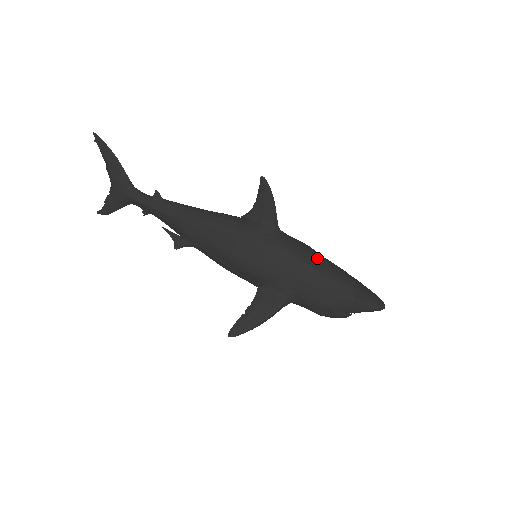
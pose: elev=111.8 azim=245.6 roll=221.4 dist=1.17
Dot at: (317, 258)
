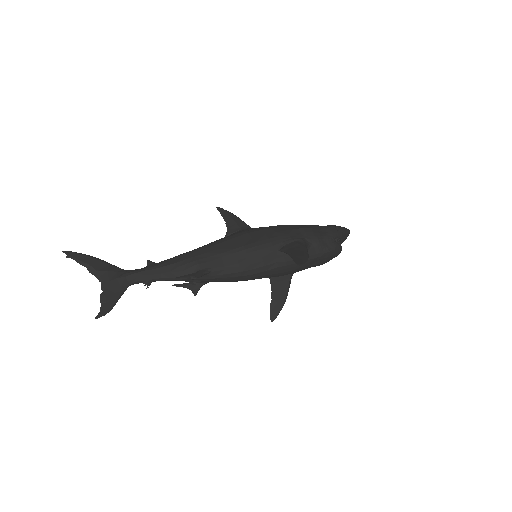
Dot at: occluded
